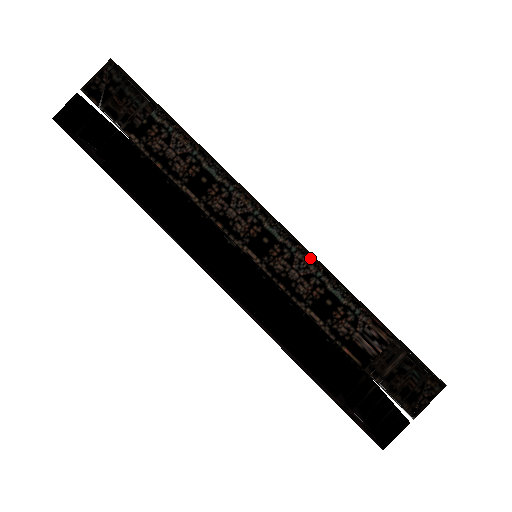
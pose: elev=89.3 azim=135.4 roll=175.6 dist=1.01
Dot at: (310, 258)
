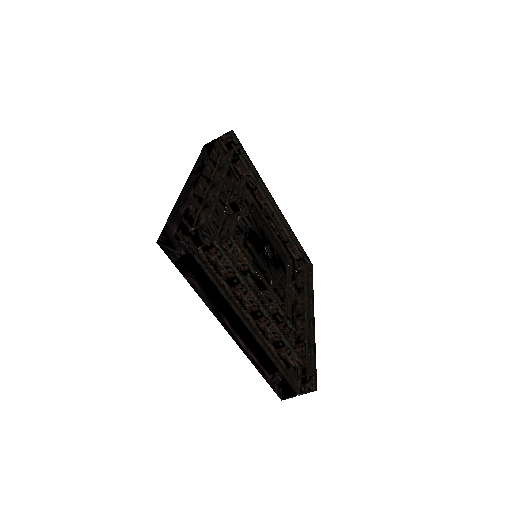
Dot at: (278, 326)
